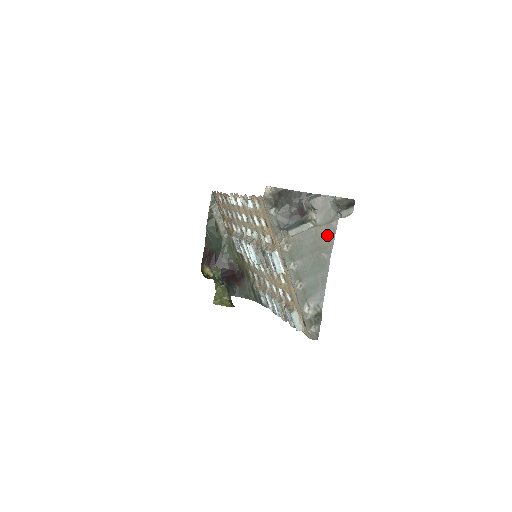
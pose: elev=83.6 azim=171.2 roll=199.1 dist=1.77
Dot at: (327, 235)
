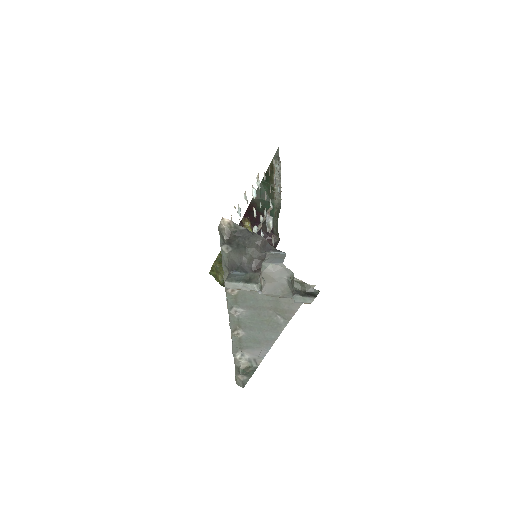
Dot at: (289, 301)
